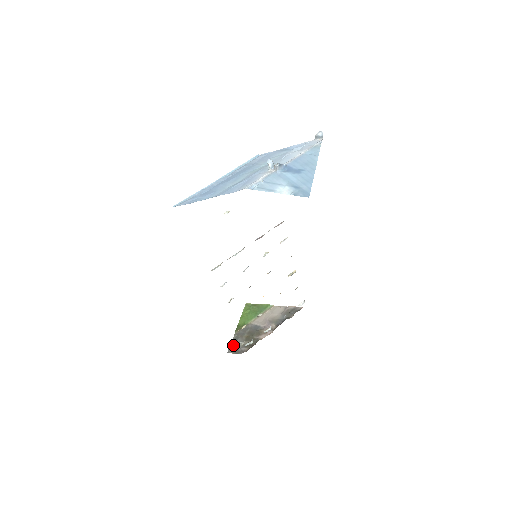
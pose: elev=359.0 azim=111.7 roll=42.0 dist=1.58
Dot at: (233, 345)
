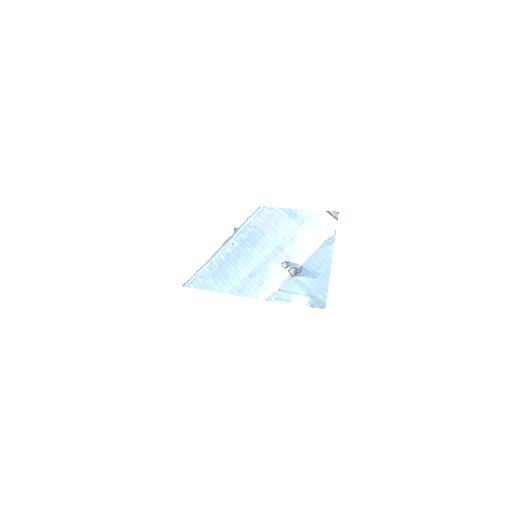
Dot at: occluded
